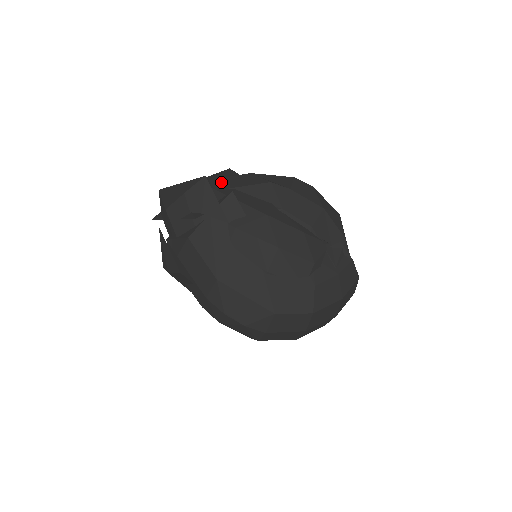
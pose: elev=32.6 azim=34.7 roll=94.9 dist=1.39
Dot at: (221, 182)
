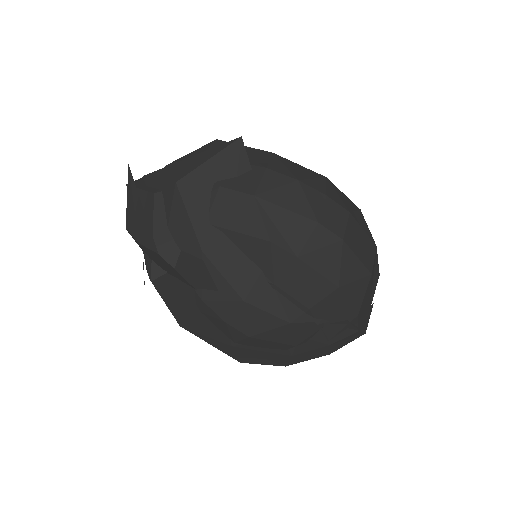
Dot at: (208, 198)
